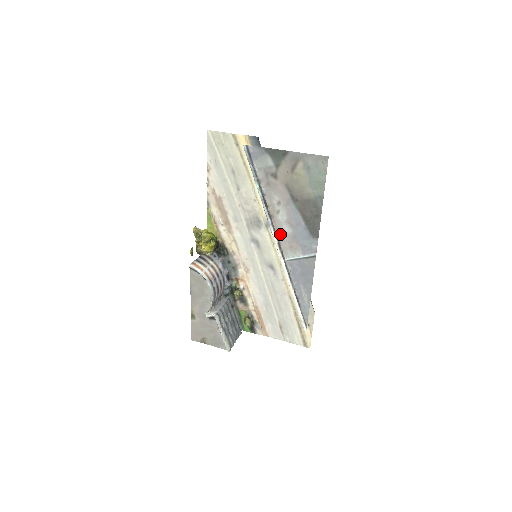
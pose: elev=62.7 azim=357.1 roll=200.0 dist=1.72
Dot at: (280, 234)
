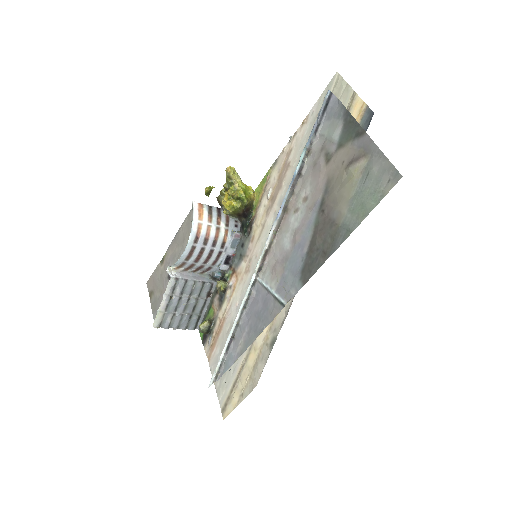
Dot at: (278, 241)
